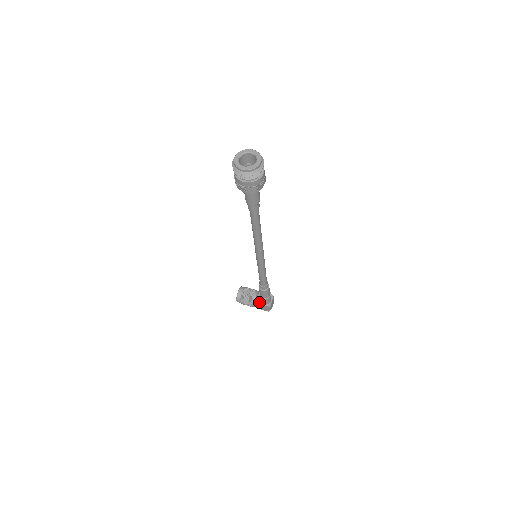
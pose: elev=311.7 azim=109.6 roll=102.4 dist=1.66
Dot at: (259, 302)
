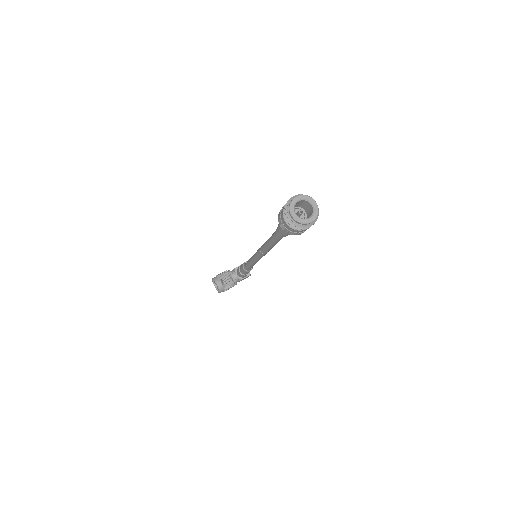
Dot at: (240, 279)
